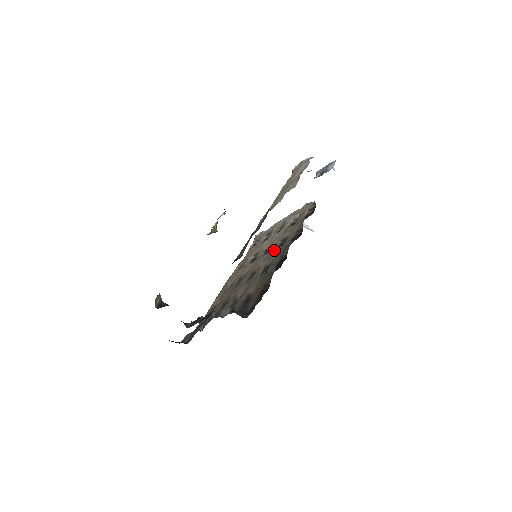
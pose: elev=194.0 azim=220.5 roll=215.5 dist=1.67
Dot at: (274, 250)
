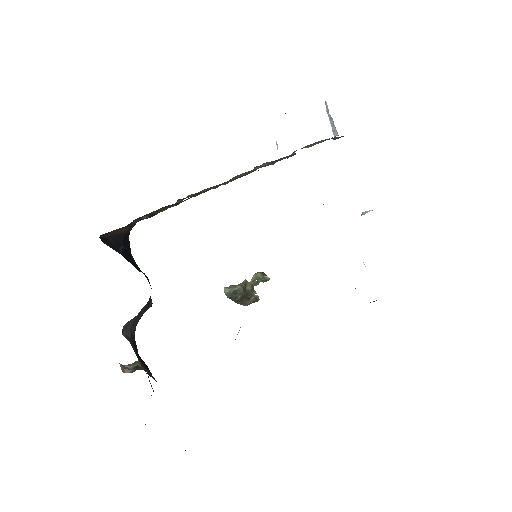
Dot at: occluded
